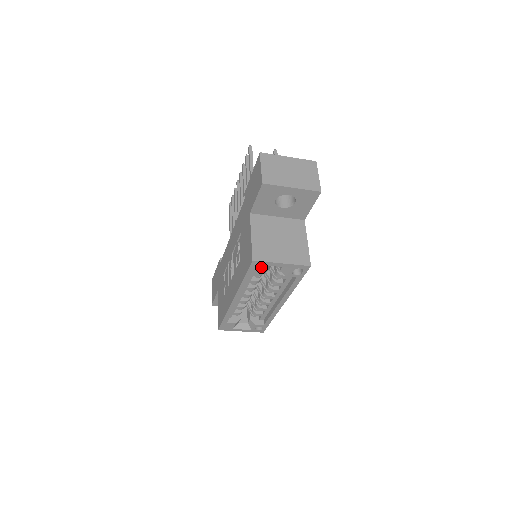
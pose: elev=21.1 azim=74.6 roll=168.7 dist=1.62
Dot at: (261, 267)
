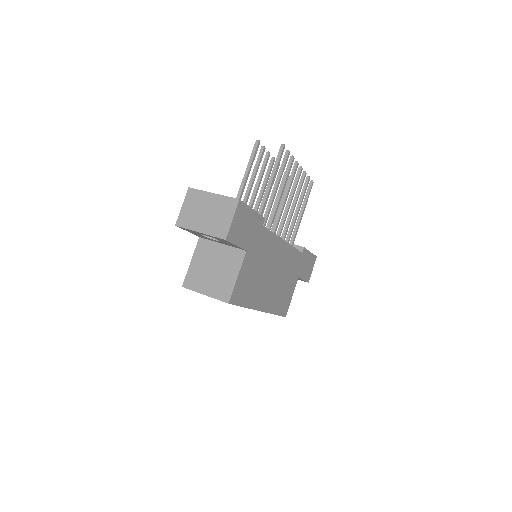
Dot at: occluded
